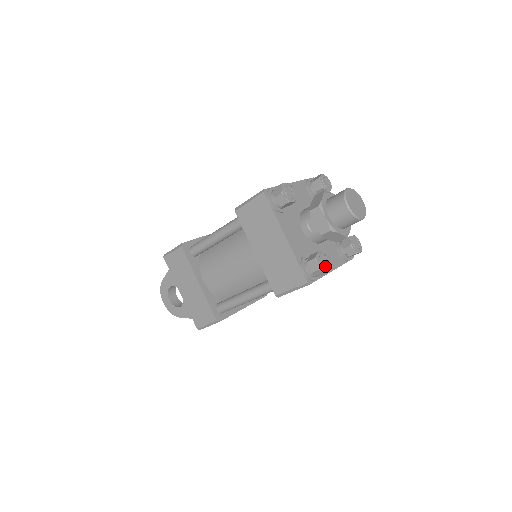
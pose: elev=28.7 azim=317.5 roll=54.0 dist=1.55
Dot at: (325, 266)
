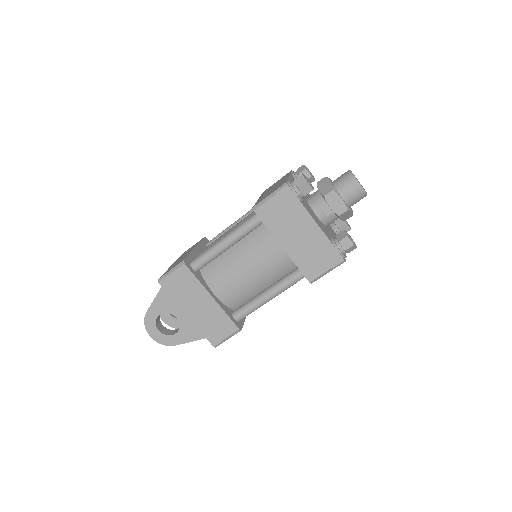
Dot at: (353, 242)
